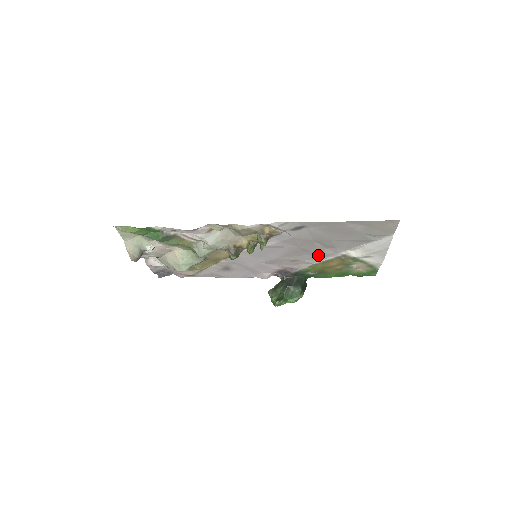
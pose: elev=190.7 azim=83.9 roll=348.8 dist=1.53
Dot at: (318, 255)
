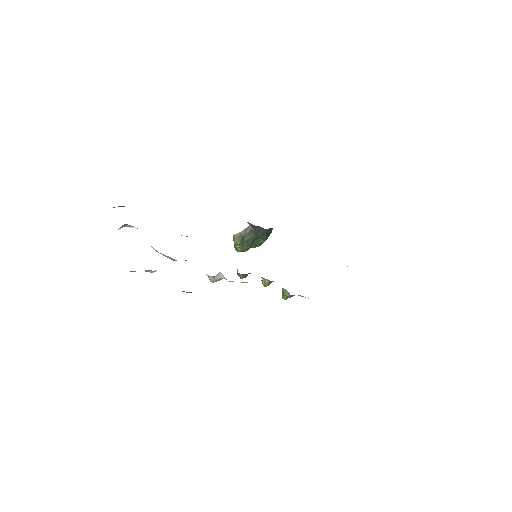
Dot at: occluded
